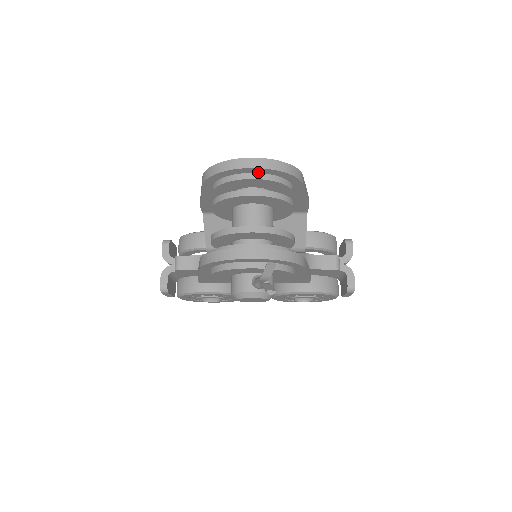
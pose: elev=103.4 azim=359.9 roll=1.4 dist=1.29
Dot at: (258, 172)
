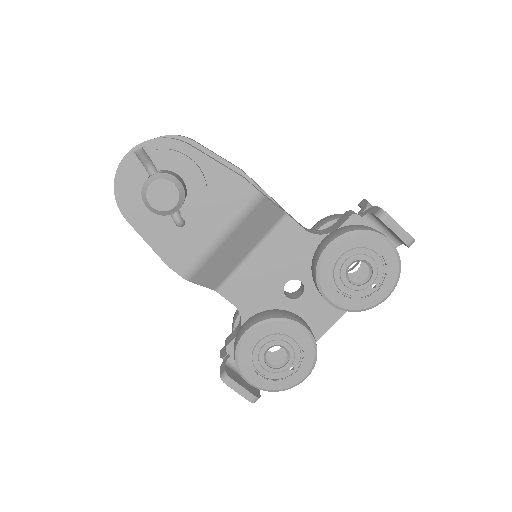
Dot at: occluded
